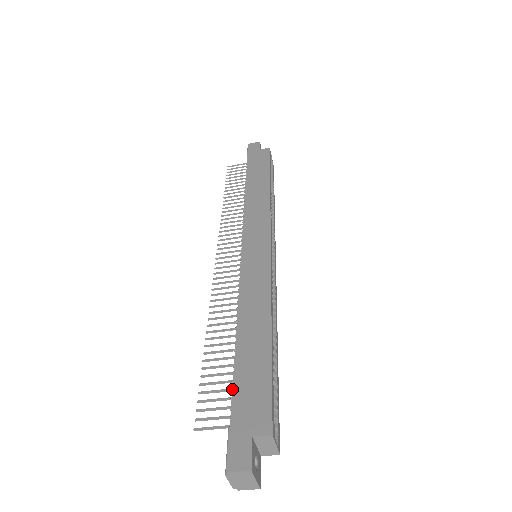
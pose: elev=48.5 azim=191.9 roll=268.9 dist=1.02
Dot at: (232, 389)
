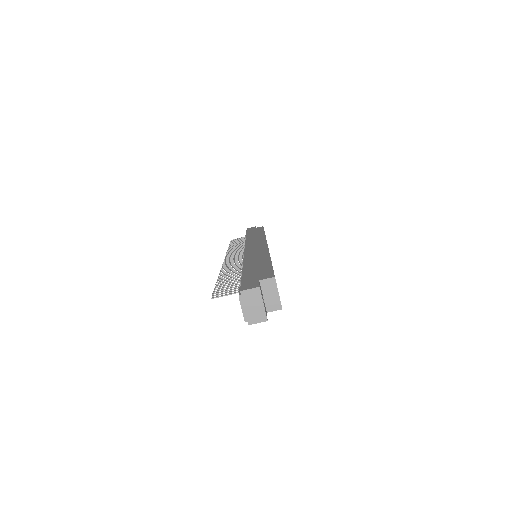
Dot at: (242, 275)
